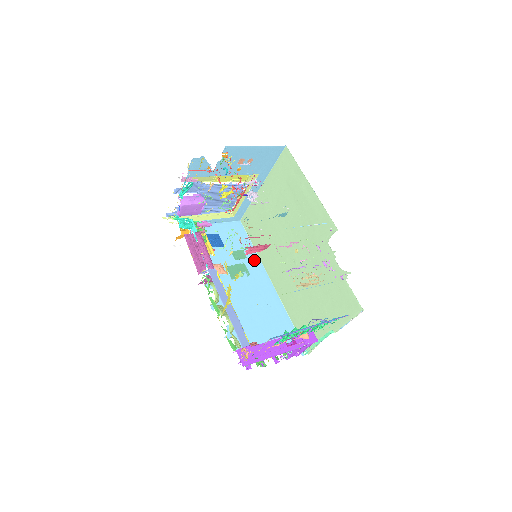
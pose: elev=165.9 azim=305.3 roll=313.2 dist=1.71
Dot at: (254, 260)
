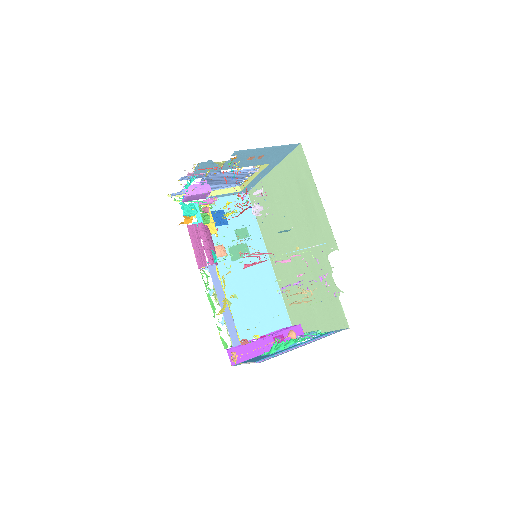
Dot at: (257, 239)
